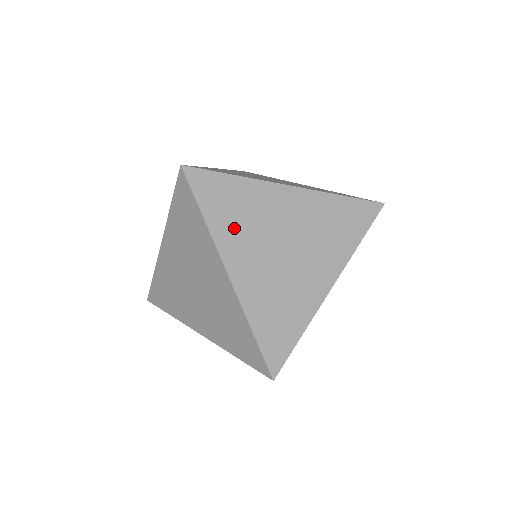
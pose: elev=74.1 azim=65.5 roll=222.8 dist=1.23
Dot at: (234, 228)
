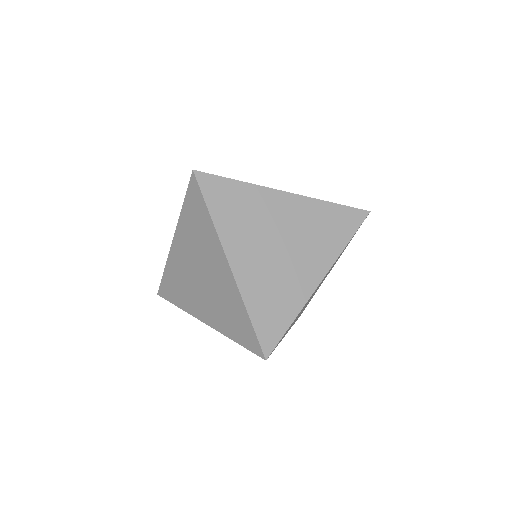
Dot at: (236, 225)
